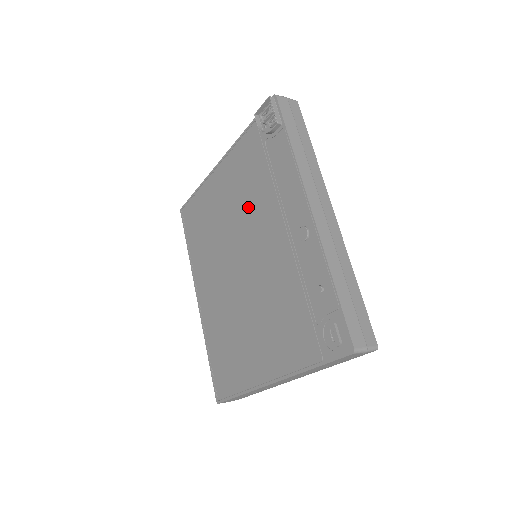
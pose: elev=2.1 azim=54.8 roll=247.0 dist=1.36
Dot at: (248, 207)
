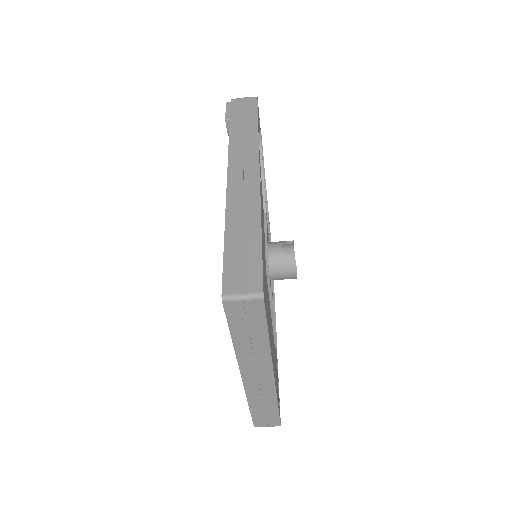
Dot at: occluded
